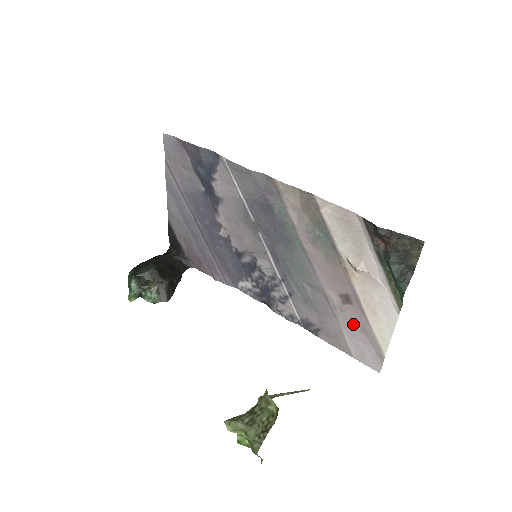
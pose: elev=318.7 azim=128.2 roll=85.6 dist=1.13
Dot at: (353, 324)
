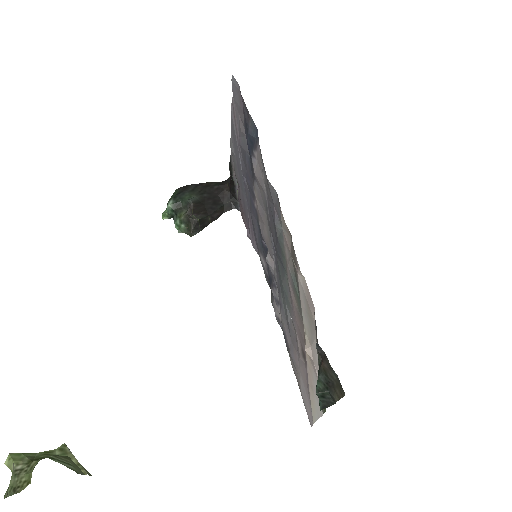
Dot at: (304, 376)
